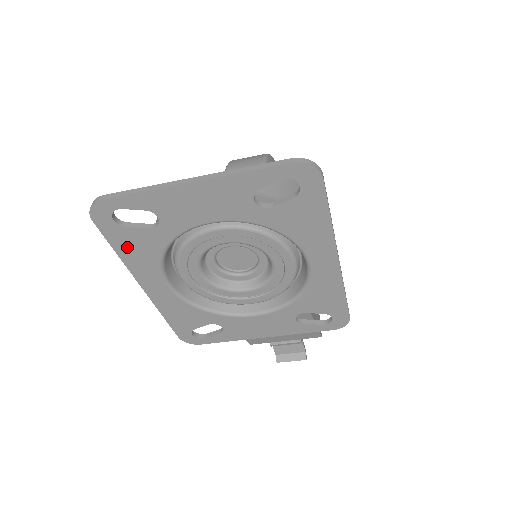
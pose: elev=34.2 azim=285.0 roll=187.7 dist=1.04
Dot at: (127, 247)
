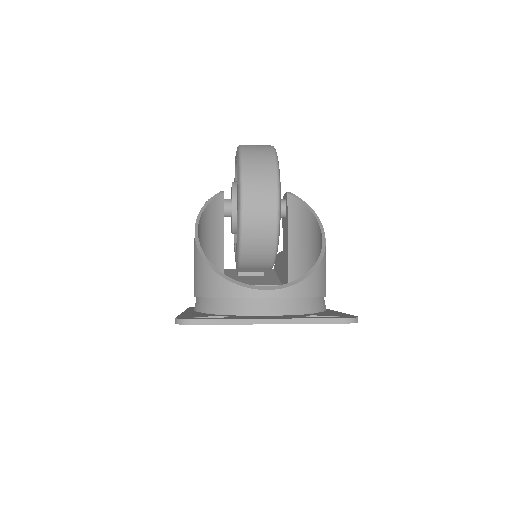
Dot at: occluded
